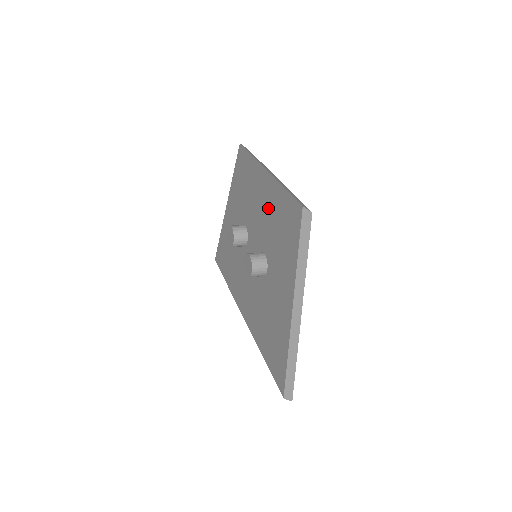
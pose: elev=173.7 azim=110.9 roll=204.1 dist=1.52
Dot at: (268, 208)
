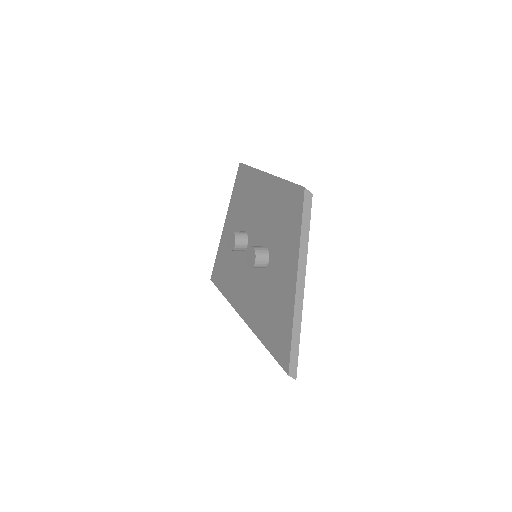
Dot at: (269, 205)
